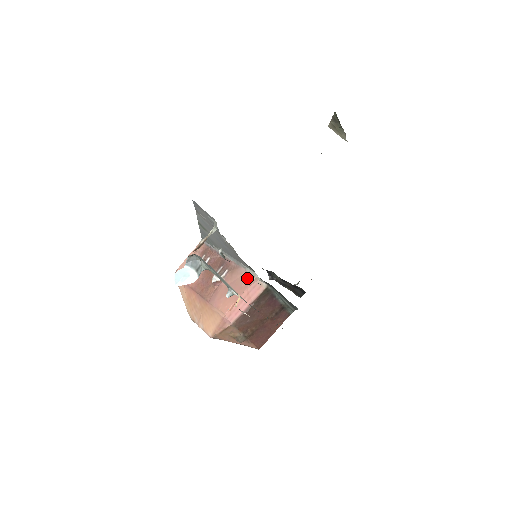
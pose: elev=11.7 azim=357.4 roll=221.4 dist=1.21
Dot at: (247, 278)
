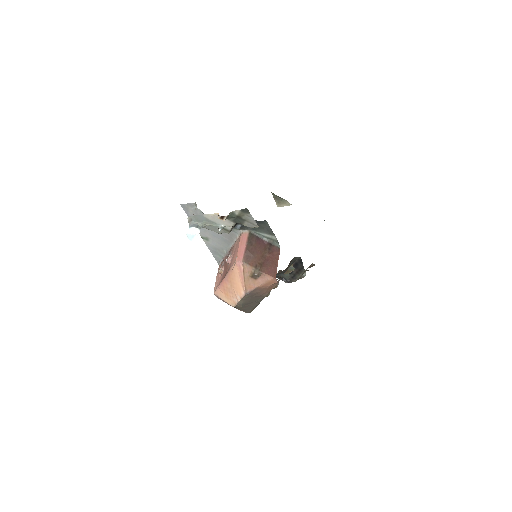
Dot at: (239, 239)
